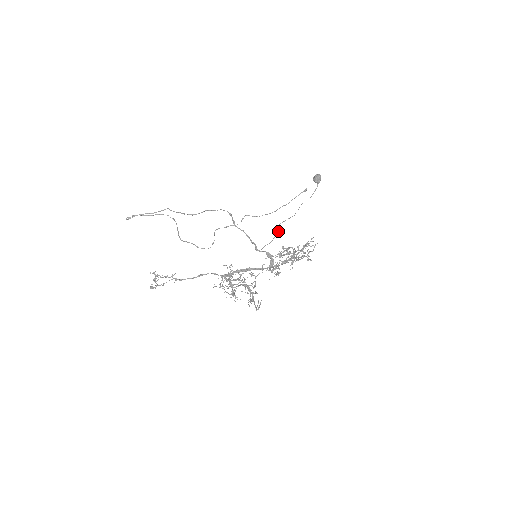
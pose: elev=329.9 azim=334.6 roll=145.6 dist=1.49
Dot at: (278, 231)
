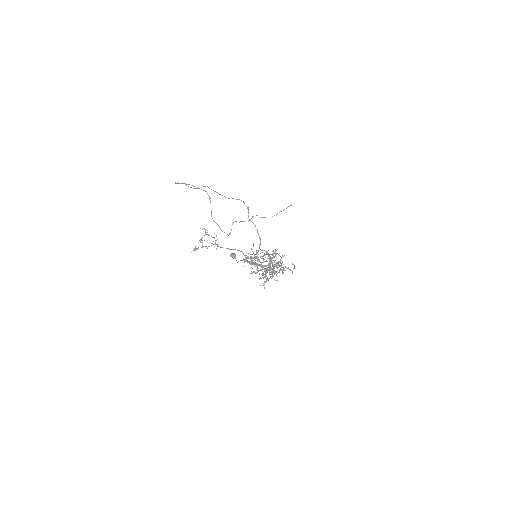
Dot at: occluded
